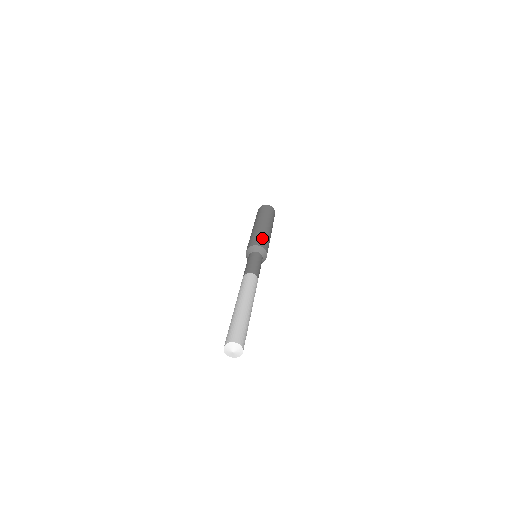
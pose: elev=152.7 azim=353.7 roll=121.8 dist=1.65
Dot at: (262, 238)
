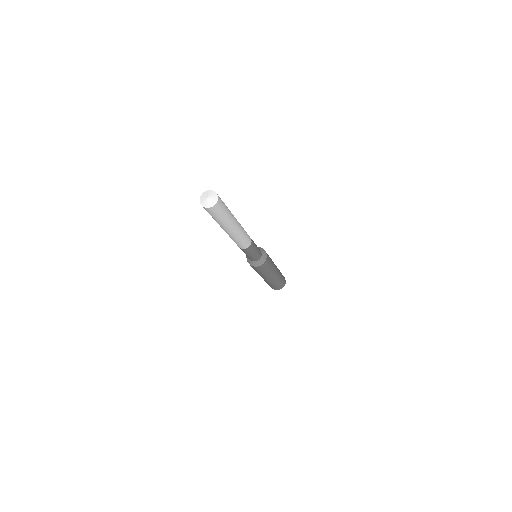
Dot at: occluded
